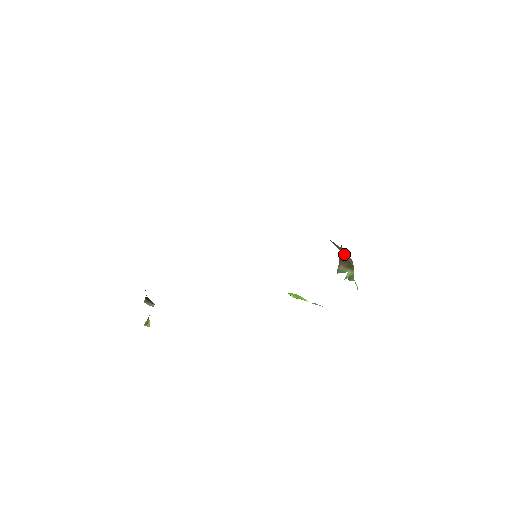
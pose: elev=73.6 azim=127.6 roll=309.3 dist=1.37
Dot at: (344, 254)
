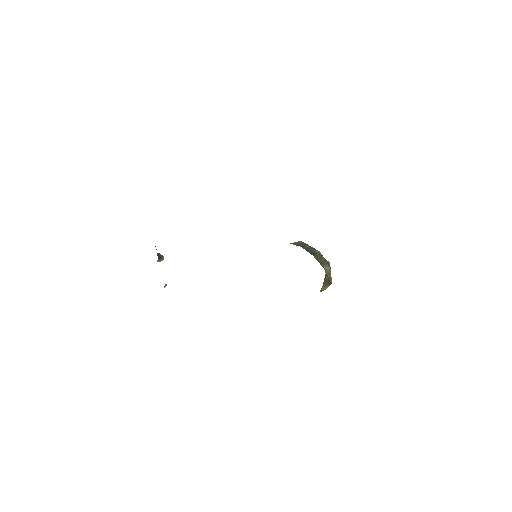
Dot at: (326, 276)
